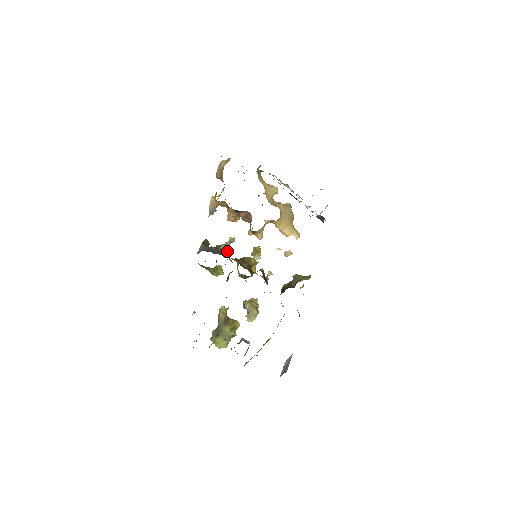
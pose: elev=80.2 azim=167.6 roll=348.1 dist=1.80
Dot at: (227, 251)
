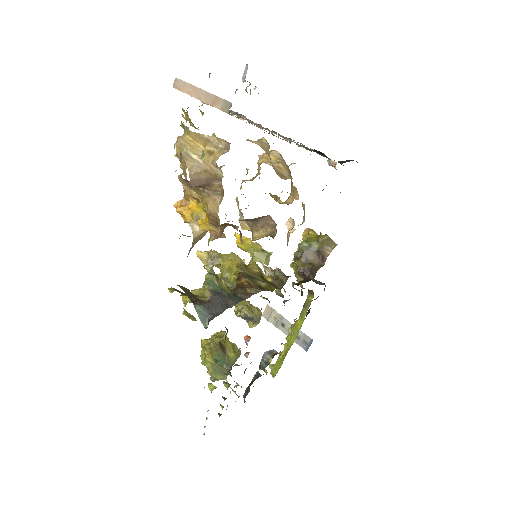
Dot at: (224, 282)
